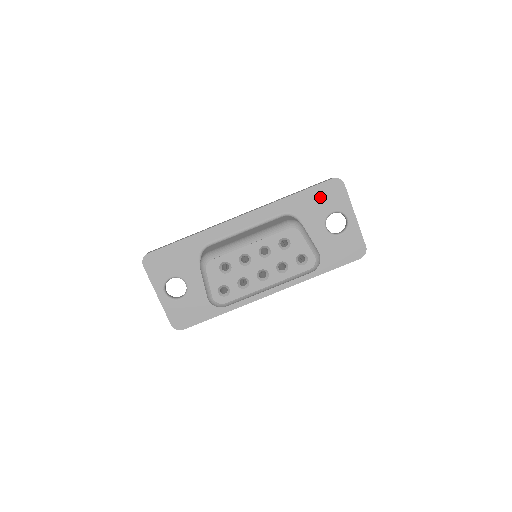
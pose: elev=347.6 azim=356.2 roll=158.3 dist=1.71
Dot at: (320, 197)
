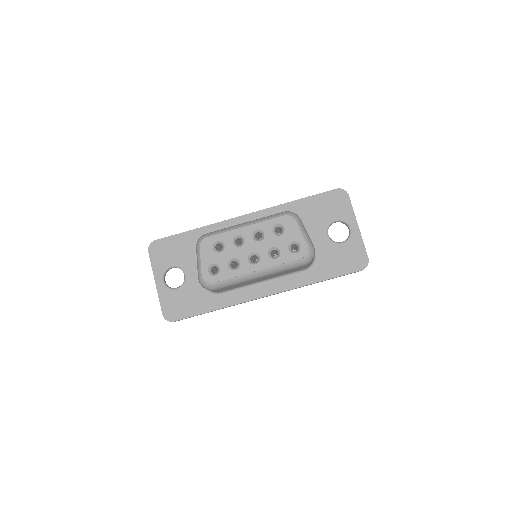
Dot at: (324, 205)
